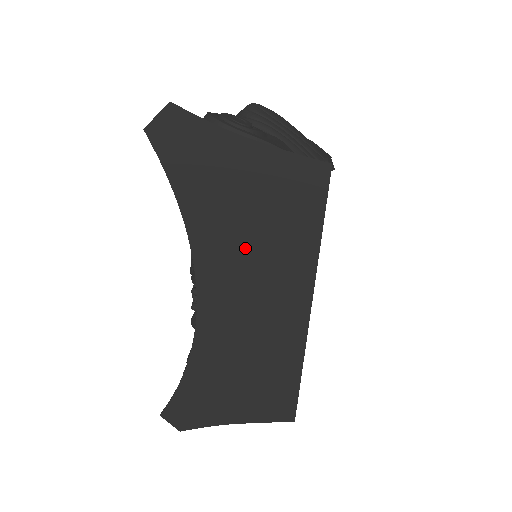
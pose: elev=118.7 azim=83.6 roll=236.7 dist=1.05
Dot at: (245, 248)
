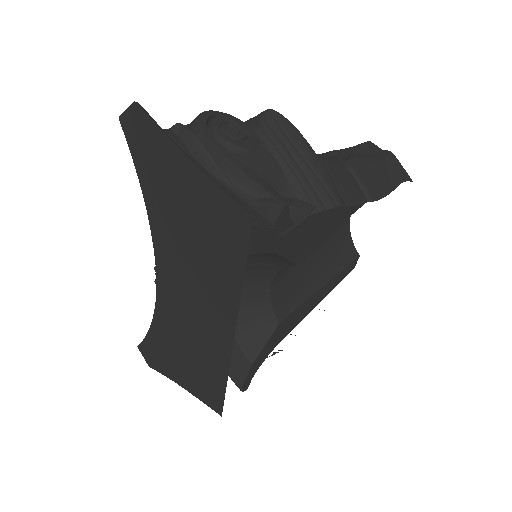
Dot at: (187, 255)
